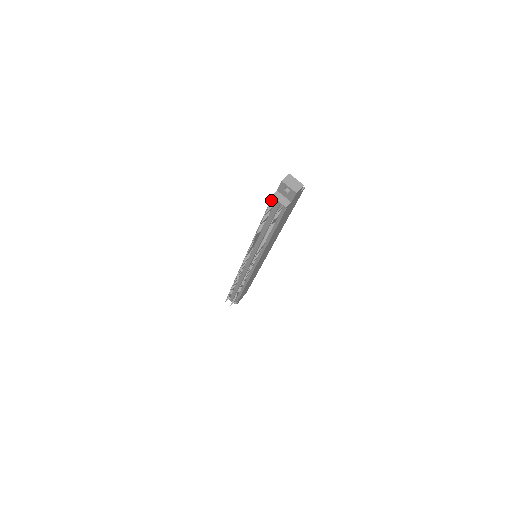
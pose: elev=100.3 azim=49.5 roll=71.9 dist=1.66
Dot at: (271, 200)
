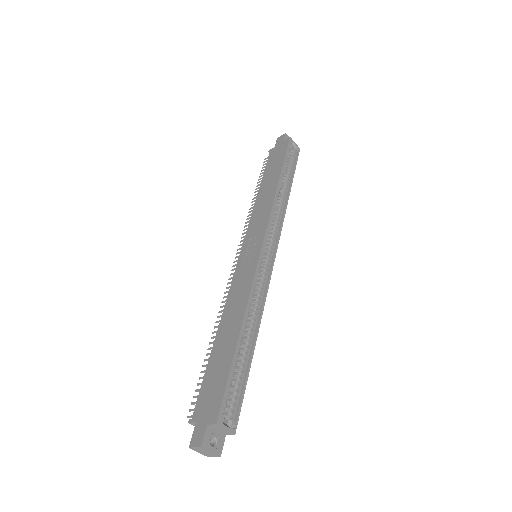
Dot at: (195, 408)
